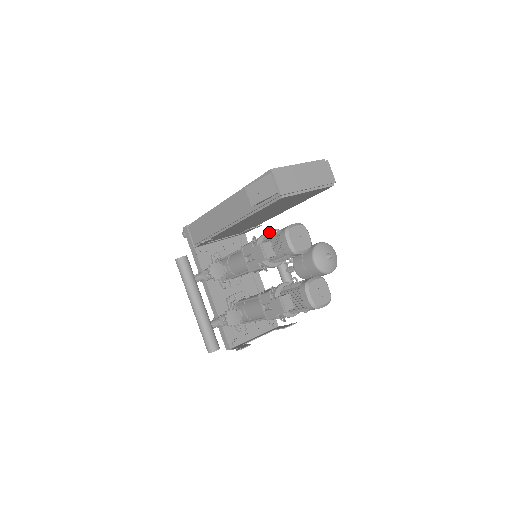
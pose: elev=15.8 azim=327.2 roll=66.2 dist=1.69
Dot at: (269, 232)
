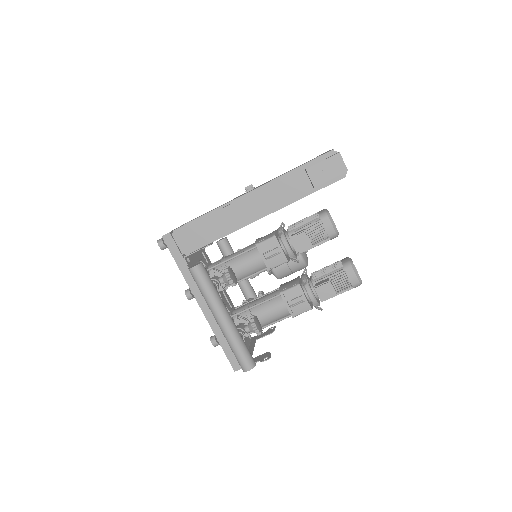
Dot at: (224, 239)
